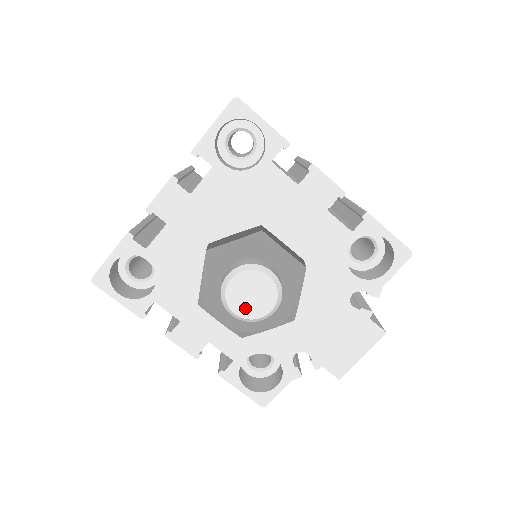
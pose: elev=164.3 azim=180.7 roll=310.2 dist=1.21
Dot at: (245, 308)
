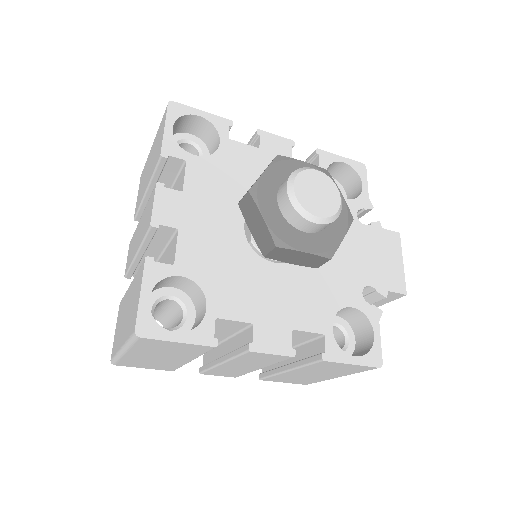
Dot at: (322, 207)
